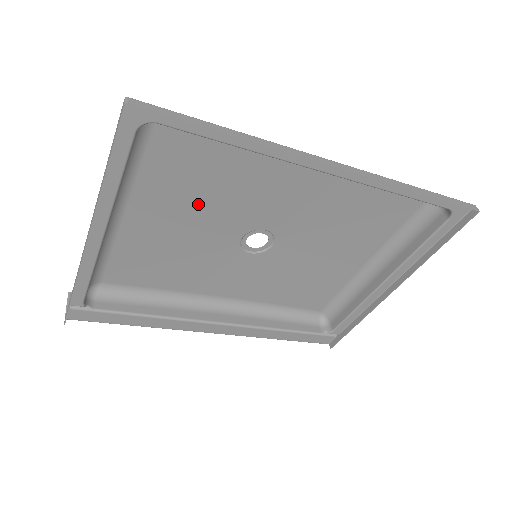
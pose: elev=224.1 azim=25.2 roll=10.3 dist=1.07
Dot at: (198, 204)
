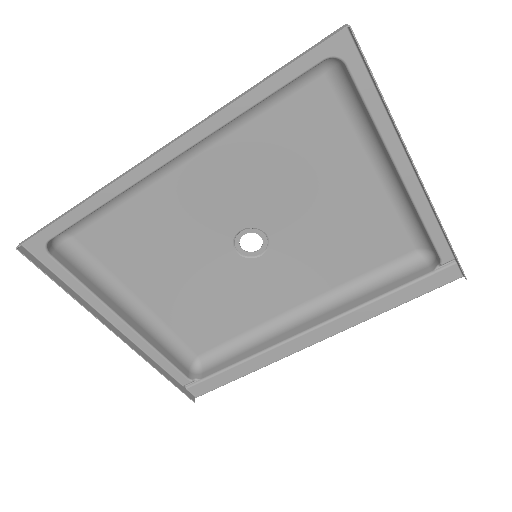
Dot at: (169, 256)
